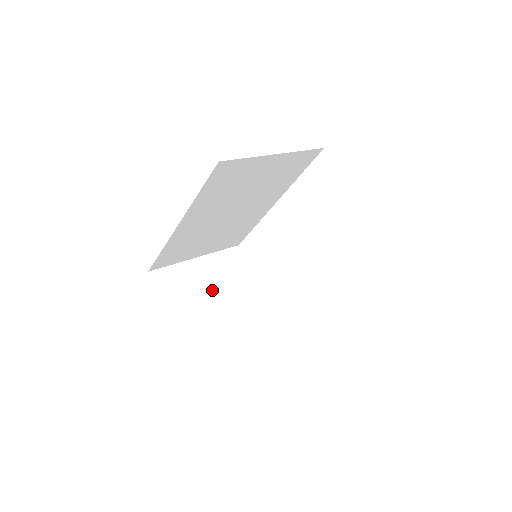
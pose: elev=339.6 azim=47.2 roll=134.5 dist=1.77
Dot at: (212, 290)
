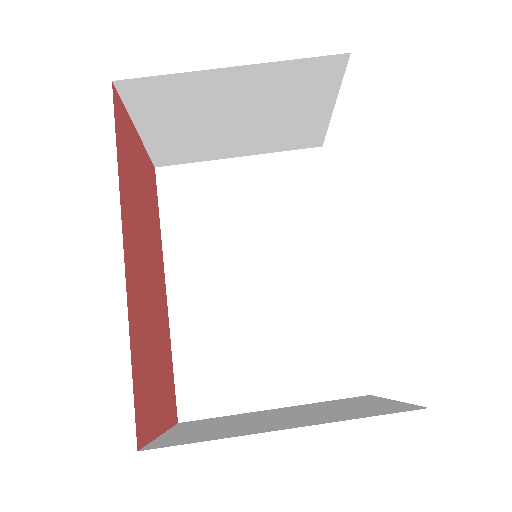
Dot at: (231, 113)
